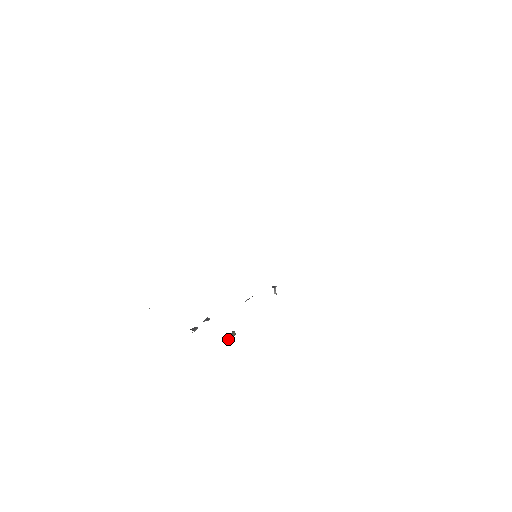
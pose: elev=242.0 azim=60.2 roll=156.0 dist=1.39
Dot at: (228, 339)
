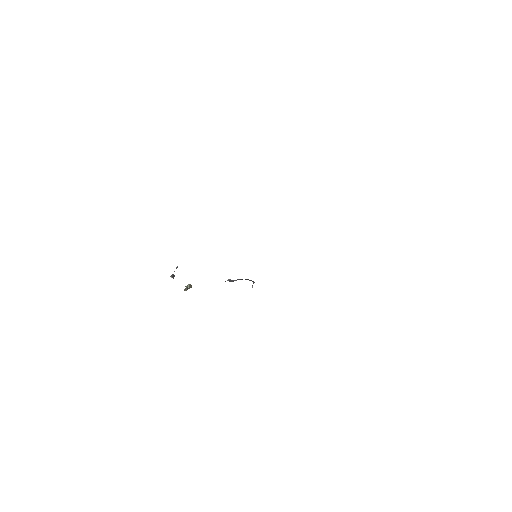
Dot at: (186, 290)
